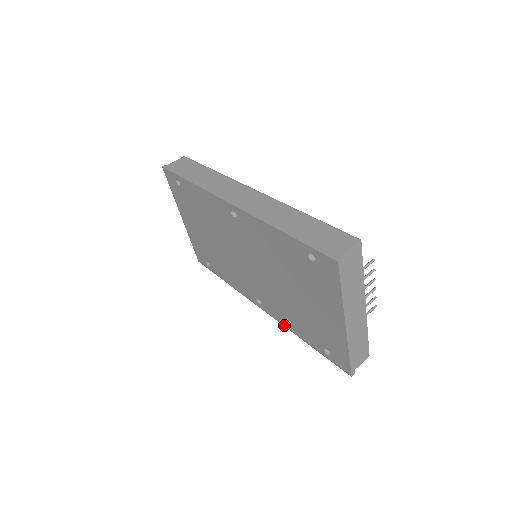
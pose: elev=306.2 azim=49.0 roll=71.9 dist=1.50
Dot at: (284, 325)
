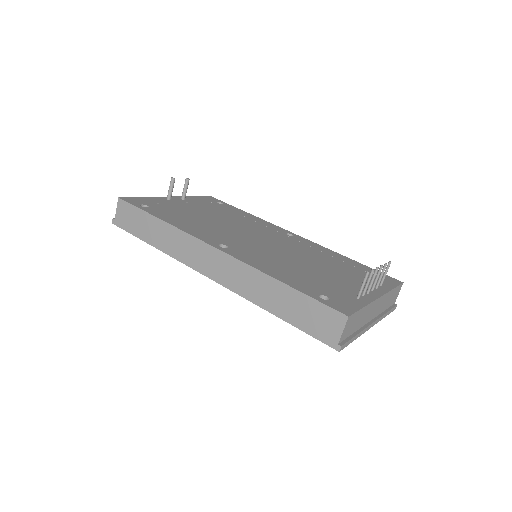
Dot at: occluded
